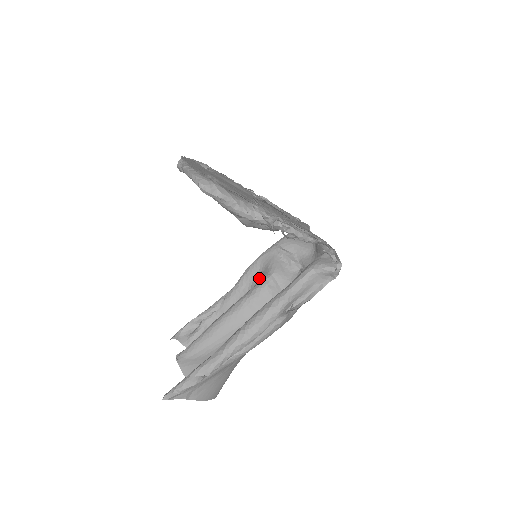
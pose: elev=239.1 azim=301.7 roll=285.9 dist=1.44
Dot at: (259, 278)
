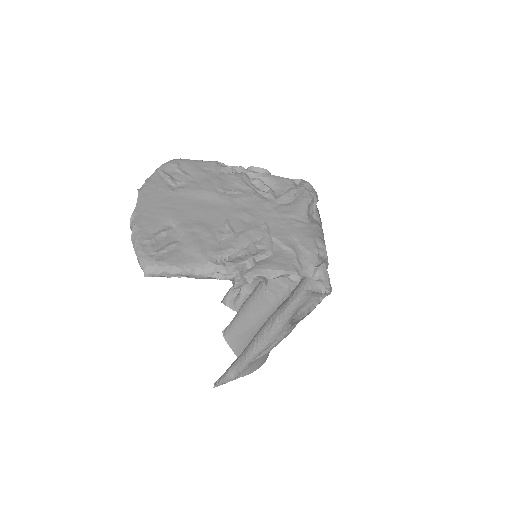
Dot at: occluded
